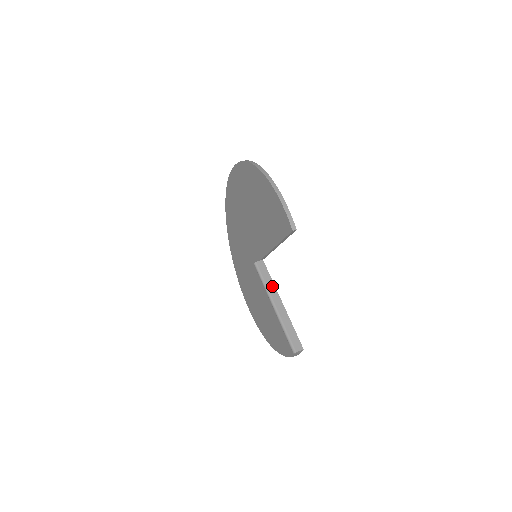
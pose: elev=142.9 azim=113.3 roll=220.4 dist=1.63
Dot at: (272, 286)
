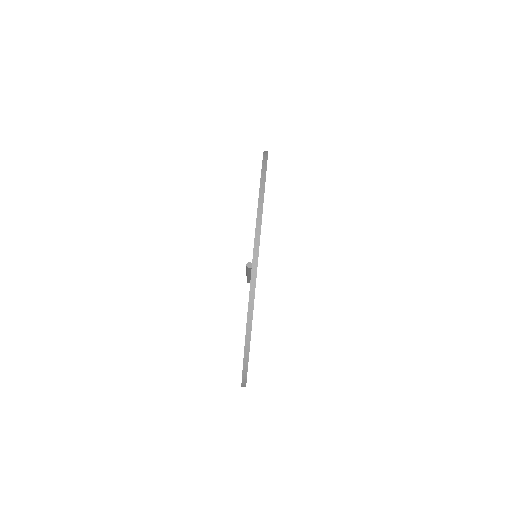
Dot at: occluded
